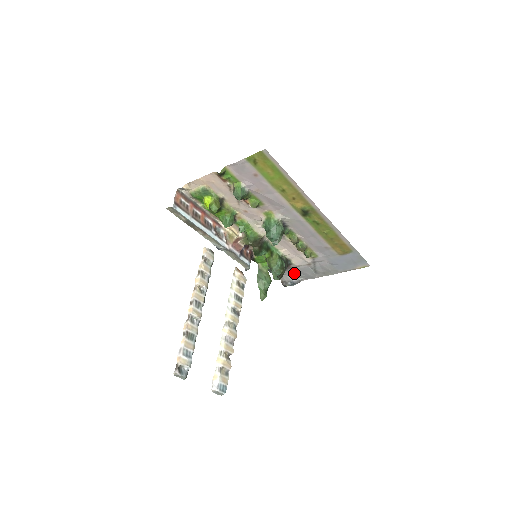
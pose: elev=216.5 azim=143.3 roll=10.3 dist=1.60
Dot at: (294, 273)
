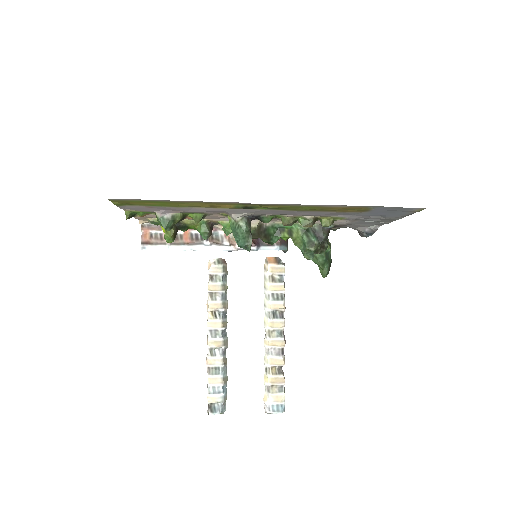
Dot at: (357, 225)
